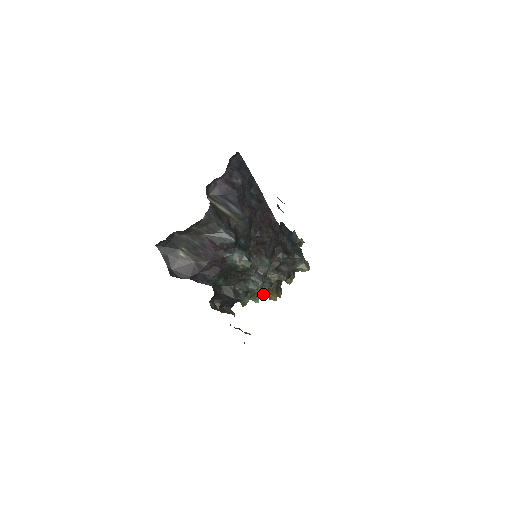
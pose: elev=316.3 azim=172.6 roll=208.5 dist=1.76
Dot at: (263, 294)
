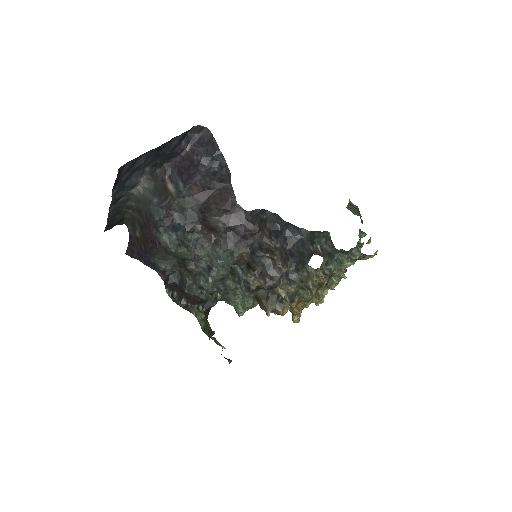
Dot at: (259, 305)
